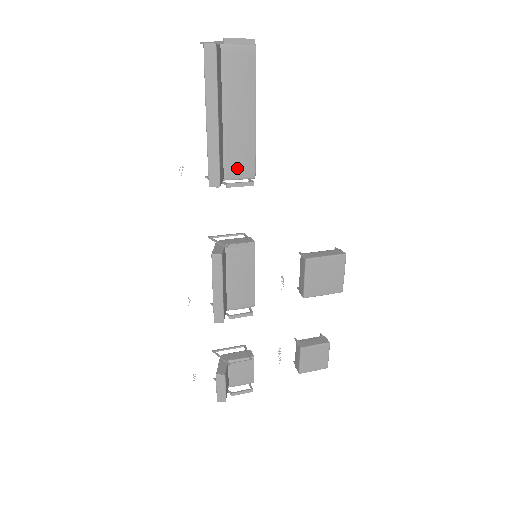
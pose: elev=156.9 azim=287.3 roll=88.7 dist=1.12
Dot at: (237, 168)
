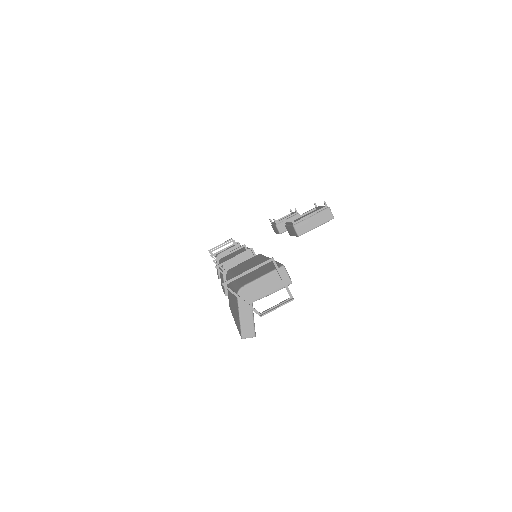
Dot at: occluded
